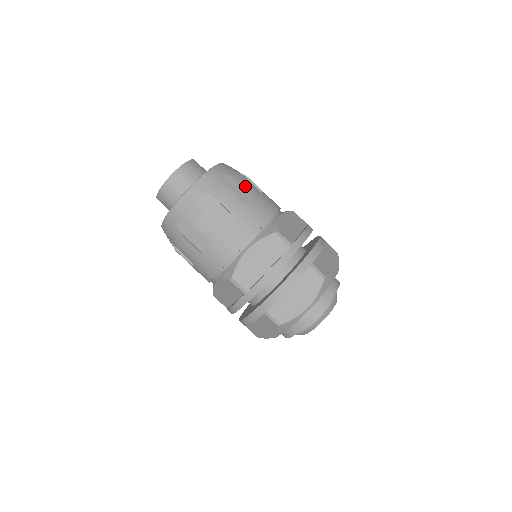
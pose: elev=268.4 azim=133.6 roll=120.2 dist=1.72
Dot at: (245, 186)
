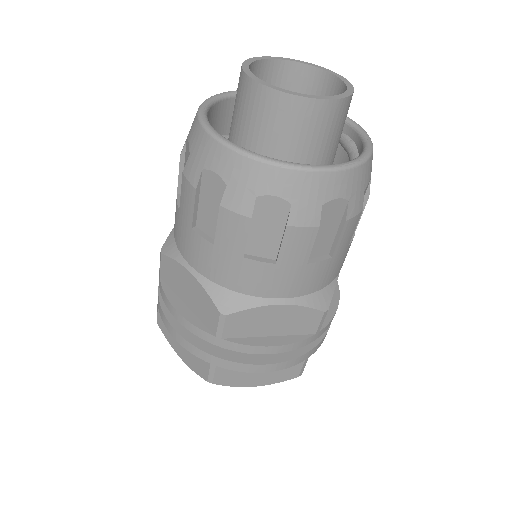
Dot at: (285, 241)
